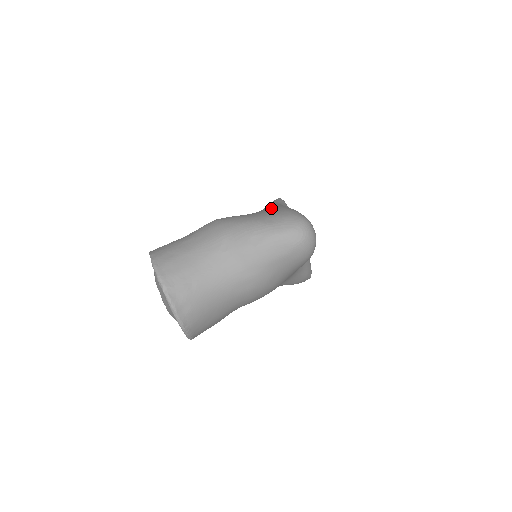
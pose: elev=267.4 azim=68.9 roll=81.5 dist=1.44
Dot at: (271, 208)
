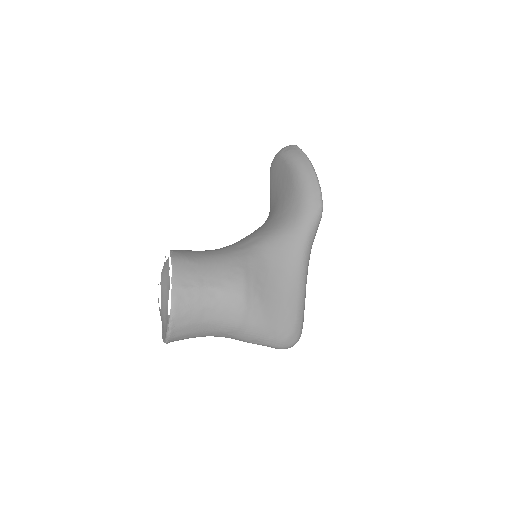
Dot at: (291, 299)
